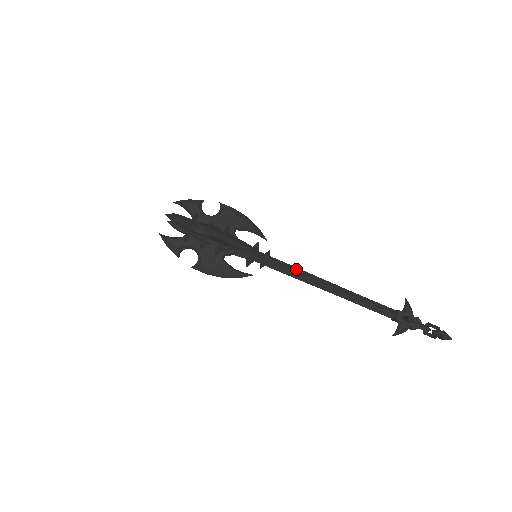
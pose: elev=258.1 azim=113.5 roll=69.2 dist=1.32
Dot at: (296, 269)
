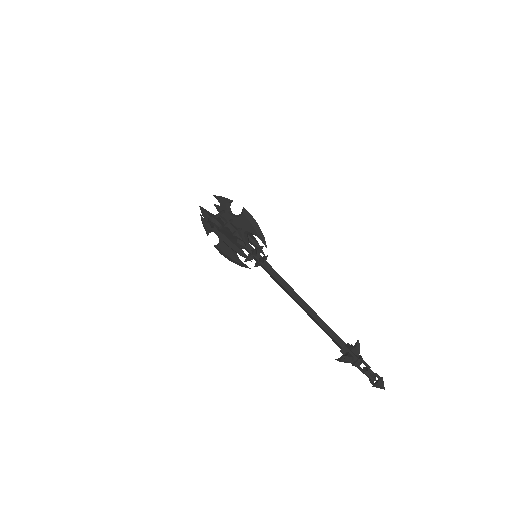
Dot at: (281, 278)
